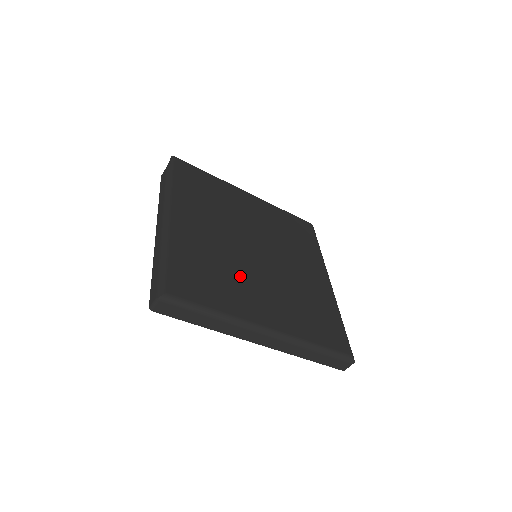
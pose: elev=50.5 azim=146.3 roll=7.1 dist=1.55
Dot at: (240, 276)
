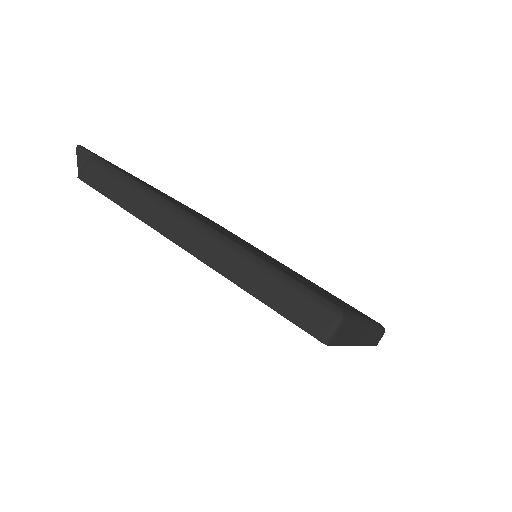
Dot at: occluded
